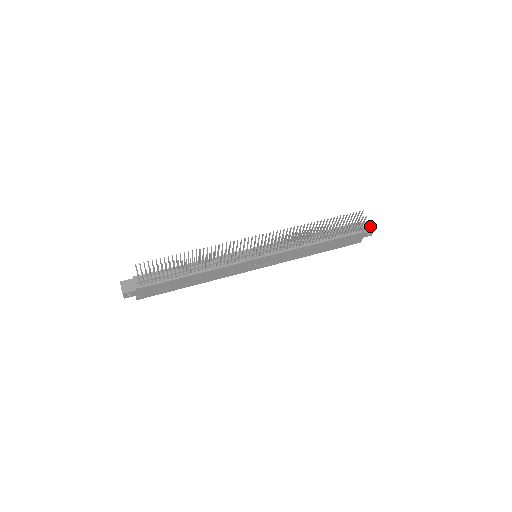
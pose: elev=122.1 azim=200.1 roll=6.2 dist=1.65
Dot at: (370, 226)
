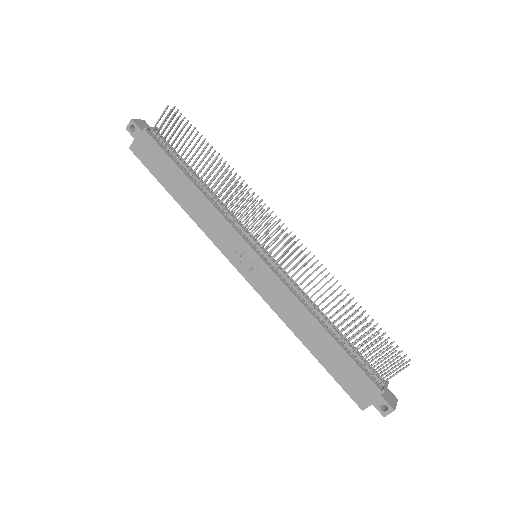
Dot at: (395, 403)
